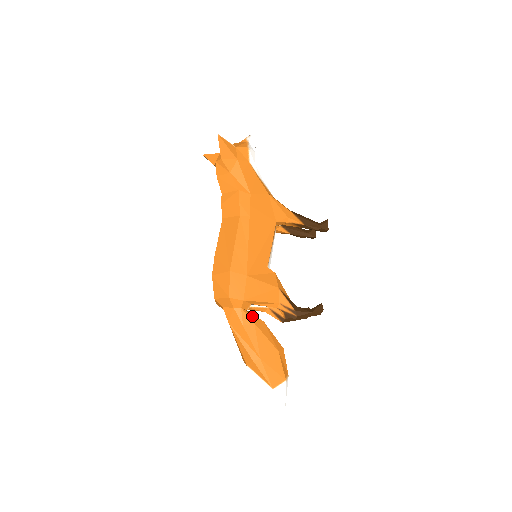
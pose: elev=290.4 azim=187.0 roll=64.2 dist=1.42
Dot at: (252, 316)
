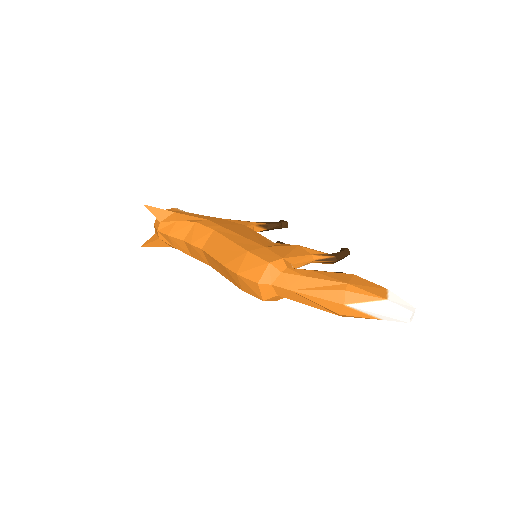
Dot at: (303, 269)
